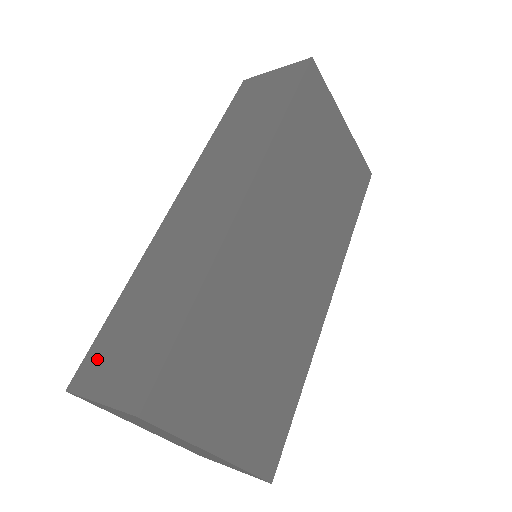
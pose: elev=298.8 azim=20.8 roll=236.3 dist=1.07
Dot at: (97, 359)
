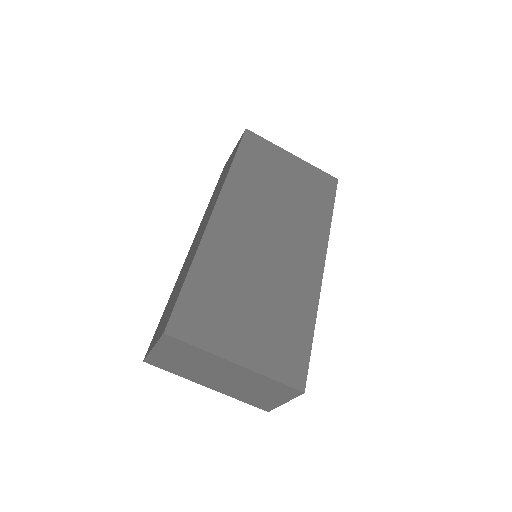
Dot at: (155, 335)
